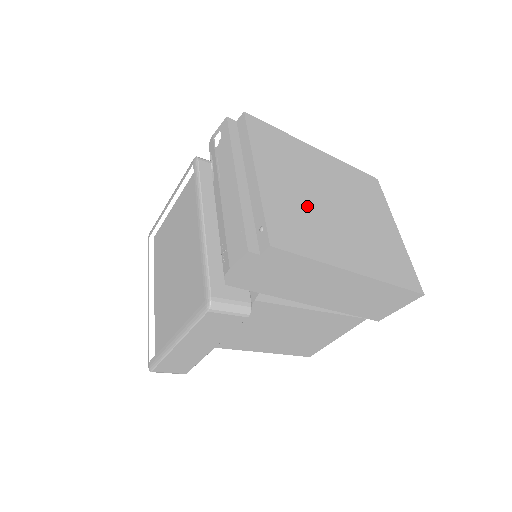
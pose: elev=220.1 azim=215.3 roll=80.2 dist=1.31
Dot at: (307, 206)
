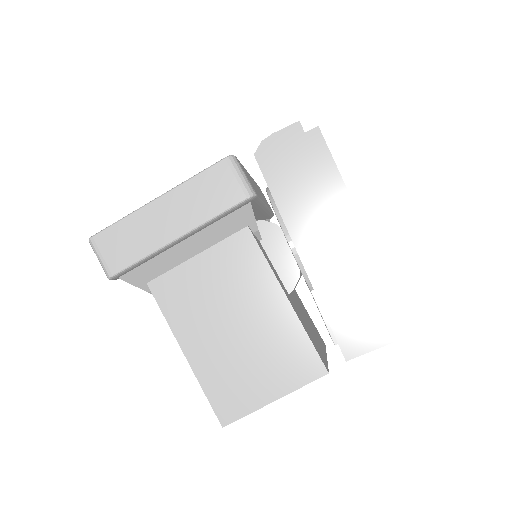
Dot at: occluded
